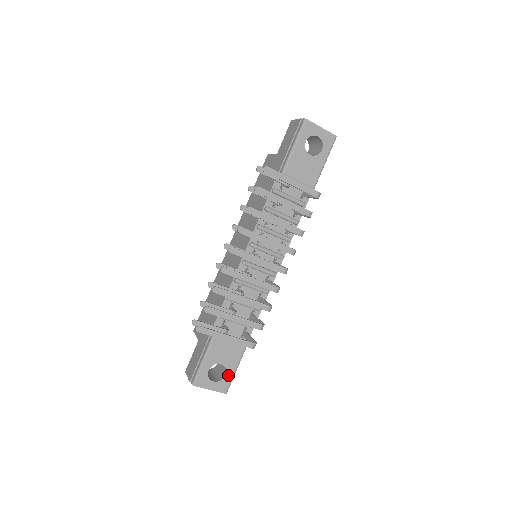
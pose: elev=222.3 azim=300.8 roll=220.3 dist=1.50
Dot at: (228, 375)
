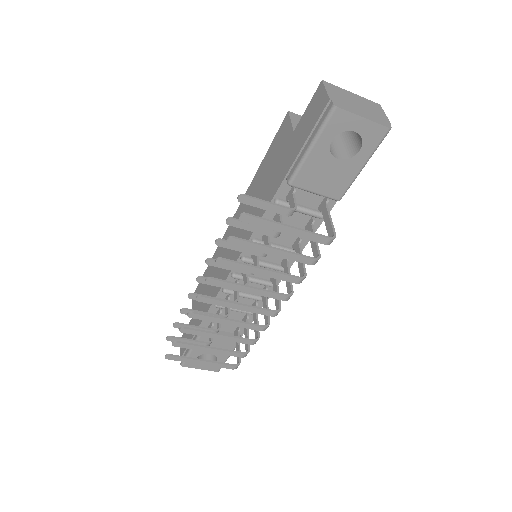
Dot at: (219, 361)
